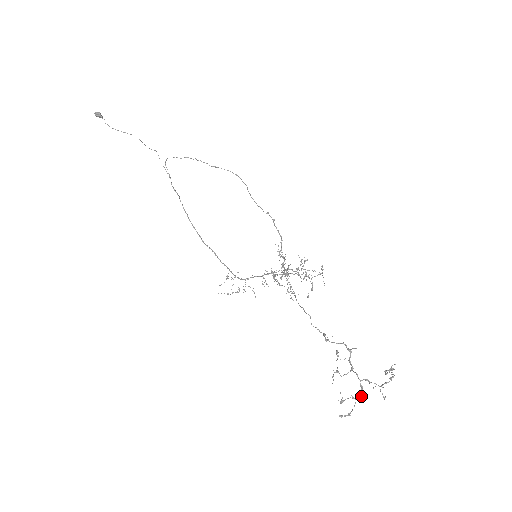
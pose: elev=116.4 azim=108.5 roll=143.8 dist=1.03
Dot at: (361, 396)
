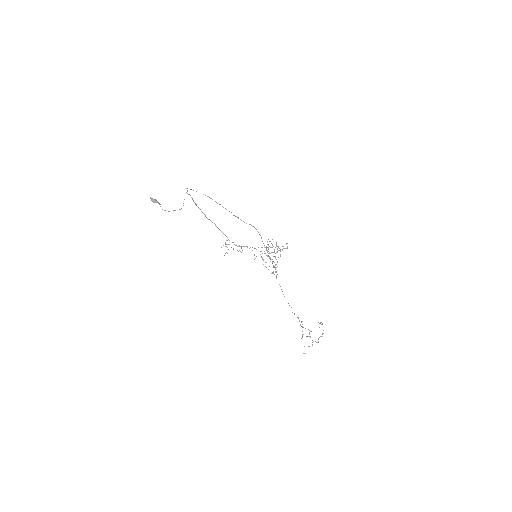
Dot at: occluded
